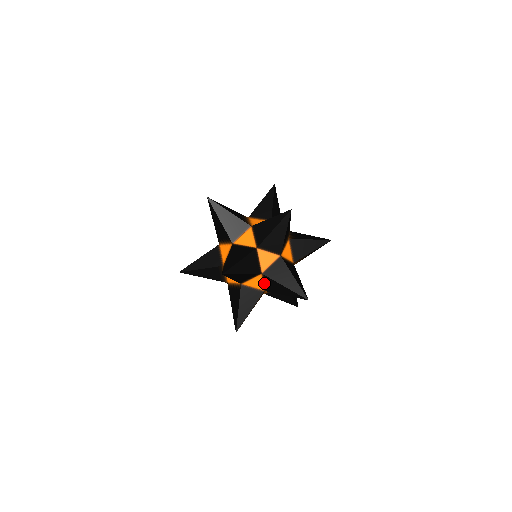
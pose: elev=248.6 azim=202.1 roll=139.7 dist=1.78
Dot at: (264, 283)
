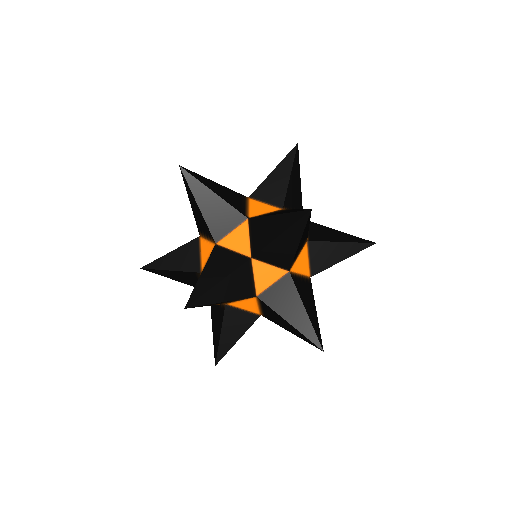
Dot at: occluded
